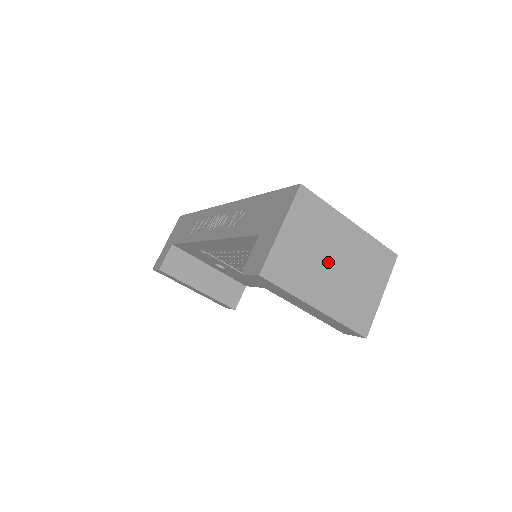
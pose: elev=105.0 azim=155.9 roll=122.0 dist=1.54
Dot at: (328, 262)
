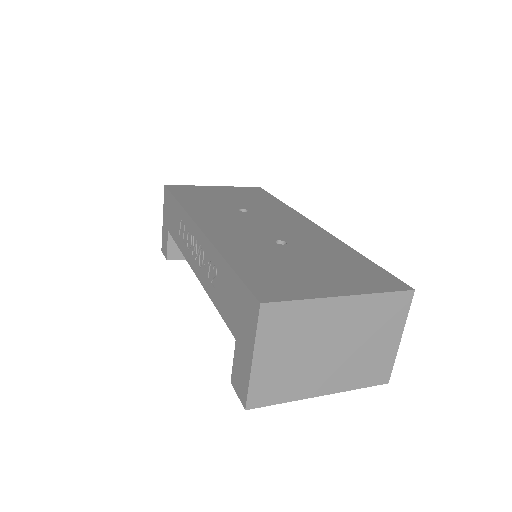
Dot at: (323, 352)
